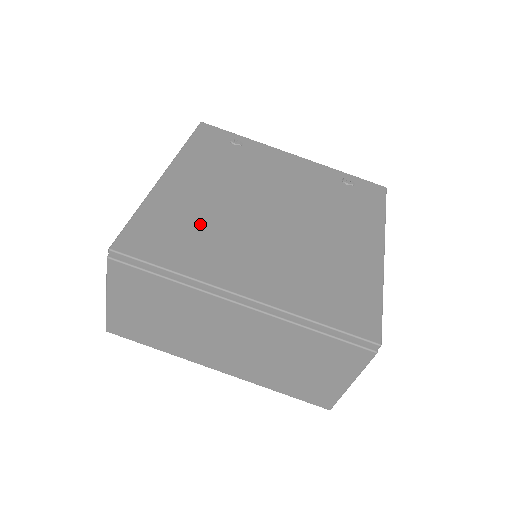
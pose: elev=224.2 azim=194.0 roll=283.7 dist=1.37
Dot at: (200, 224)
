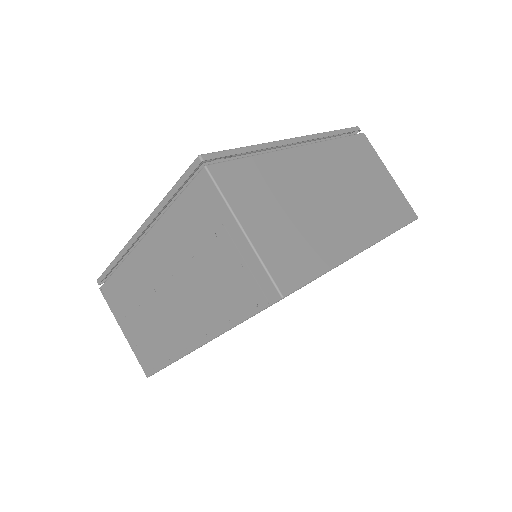
Dot at: occluded
